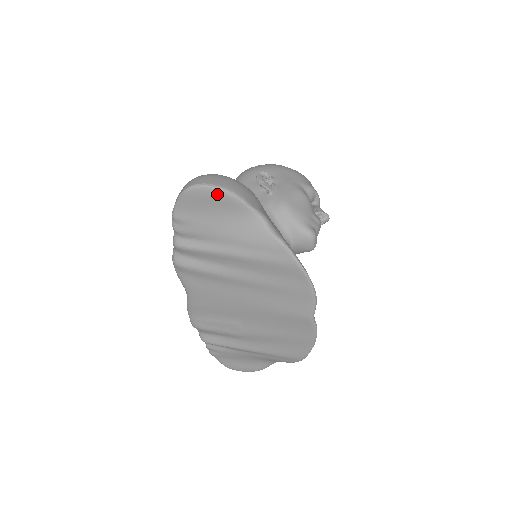
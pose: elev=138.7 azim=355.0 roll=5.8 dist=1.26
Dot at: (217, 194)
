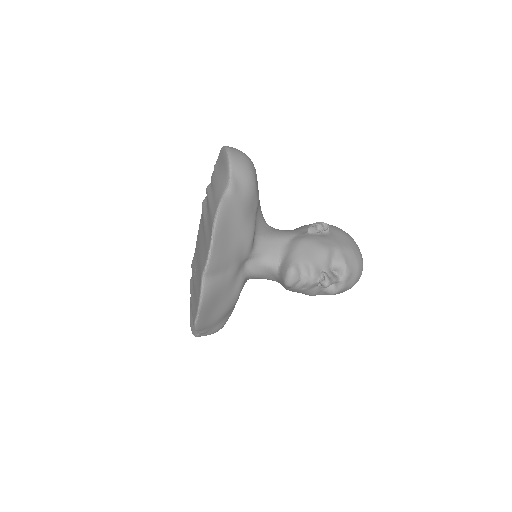
Dot at: (225, 155)
